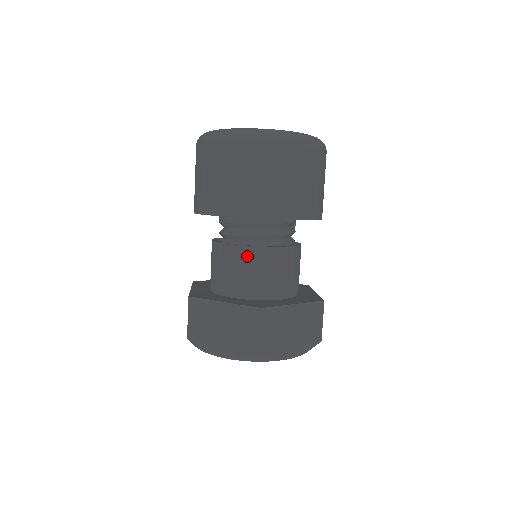
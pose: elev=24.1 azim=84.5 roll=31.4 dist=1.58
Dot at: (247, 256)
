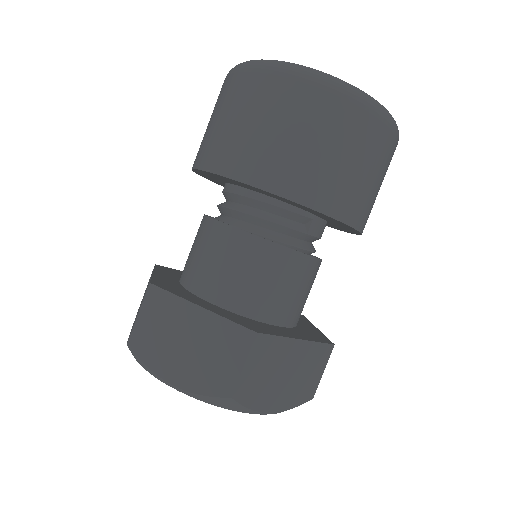
Dot at: (202, 229)
